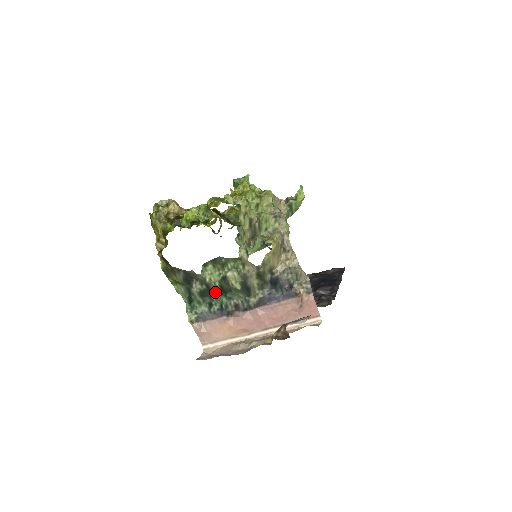
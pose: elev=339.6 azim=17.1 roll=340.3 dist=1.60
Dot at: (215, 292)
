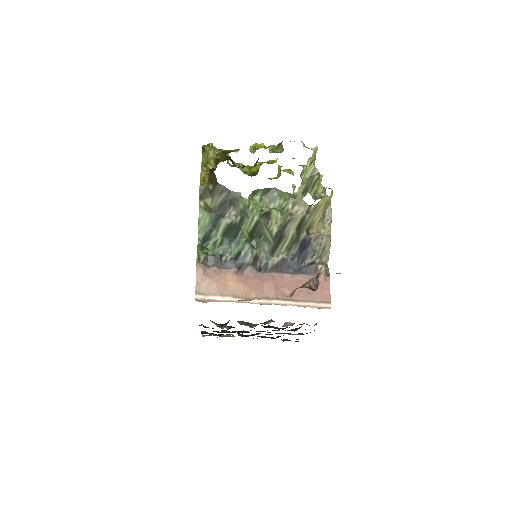
Dot at: (241, 235)
